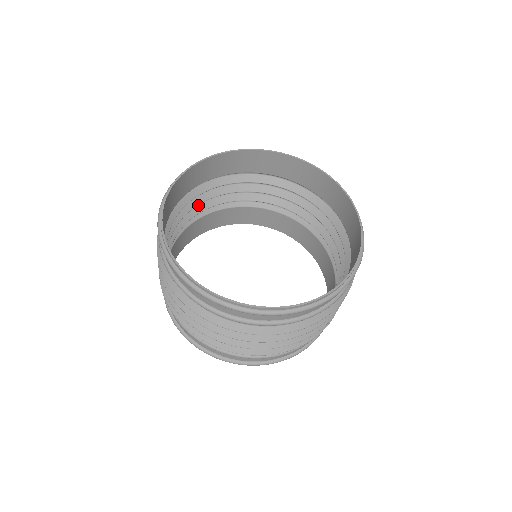
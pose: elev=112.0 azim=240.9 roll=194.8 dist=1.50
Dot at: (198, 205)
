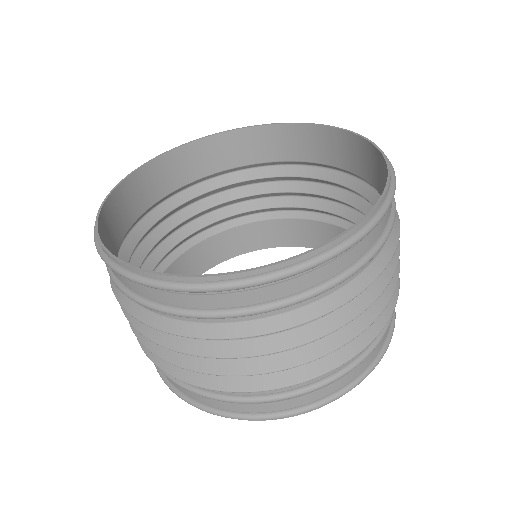
Dot at: occluded
